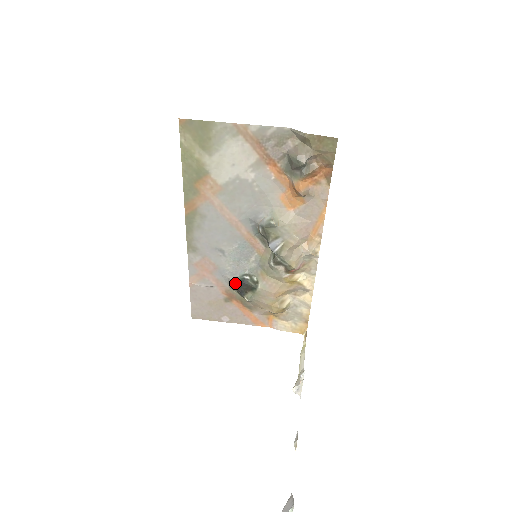
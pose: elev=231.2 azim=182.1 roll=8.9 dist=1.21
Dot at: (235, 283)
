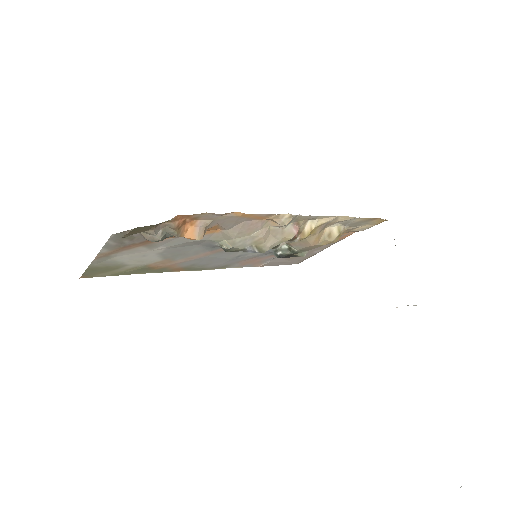
Dot at: occluded
